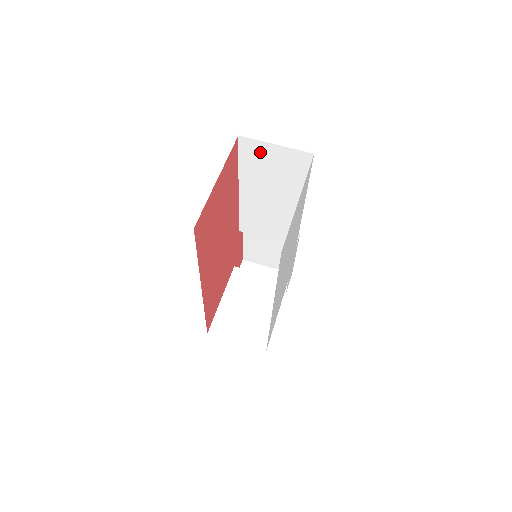
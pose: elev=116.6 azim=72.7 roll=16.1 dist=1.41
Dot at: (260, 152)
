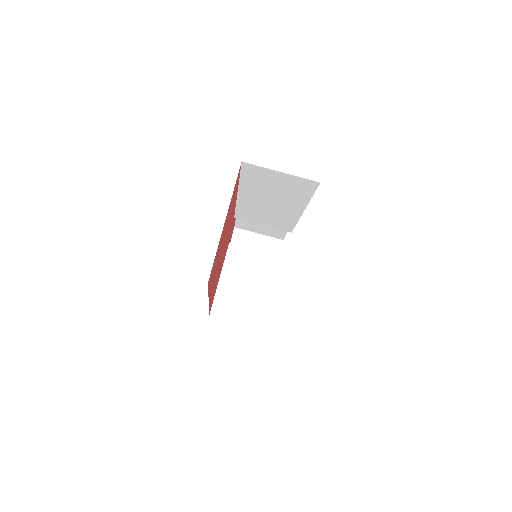
Dot at: (263, 174)
